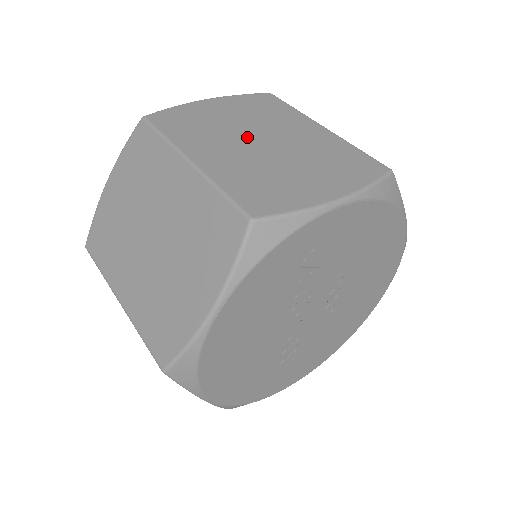
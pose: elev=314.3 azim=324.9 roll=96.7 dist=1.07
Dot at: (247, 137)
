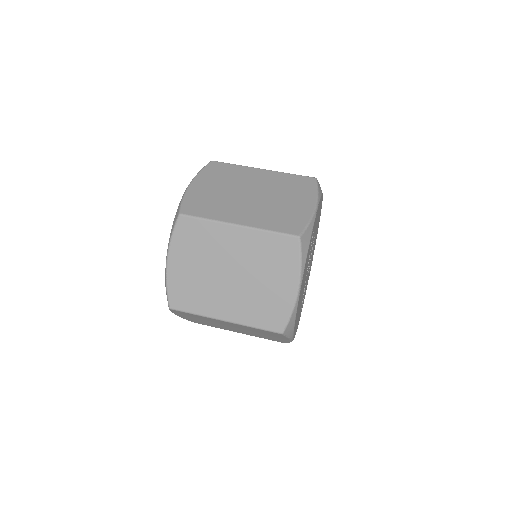
Dot at: (242, 196)
